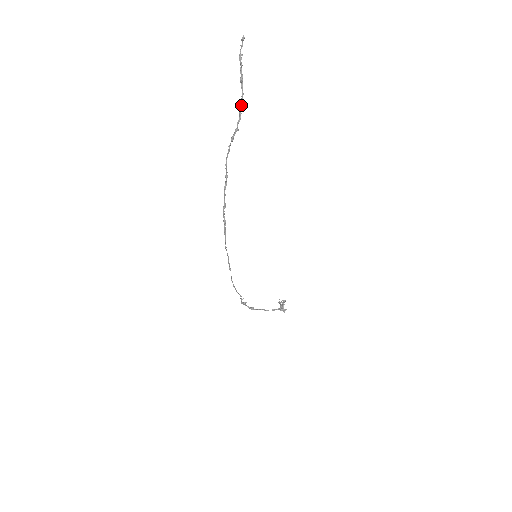
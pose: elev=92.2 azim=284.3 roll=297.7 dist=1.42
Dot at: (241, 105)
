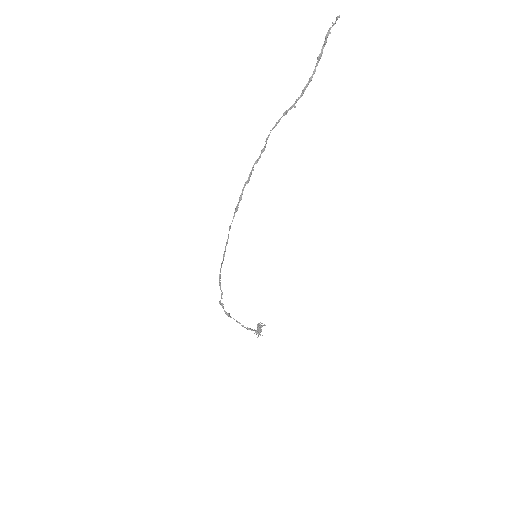
Dot at: (308, 83)
